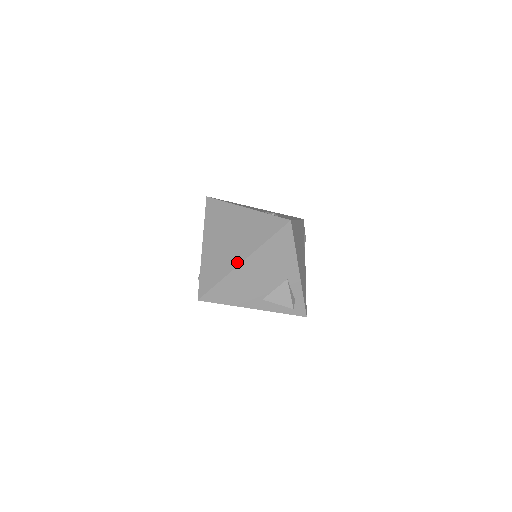
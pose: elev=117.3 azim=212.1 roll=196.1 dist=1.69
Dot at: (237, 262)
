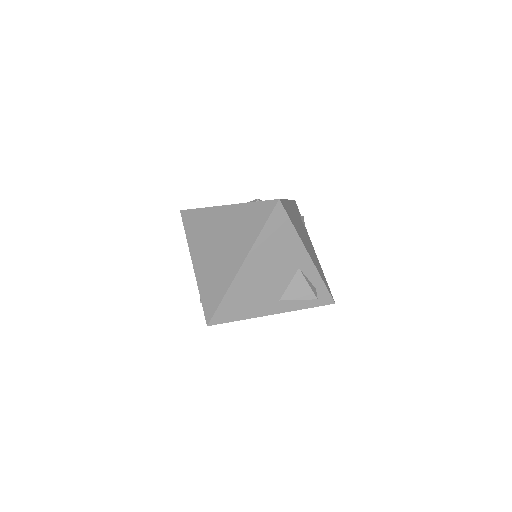
Dot at: (236, 268)
